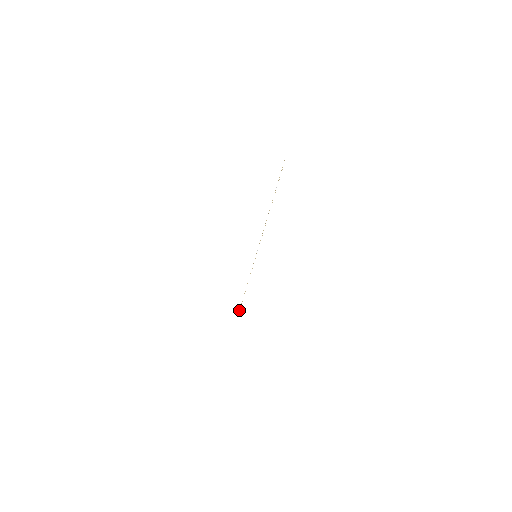
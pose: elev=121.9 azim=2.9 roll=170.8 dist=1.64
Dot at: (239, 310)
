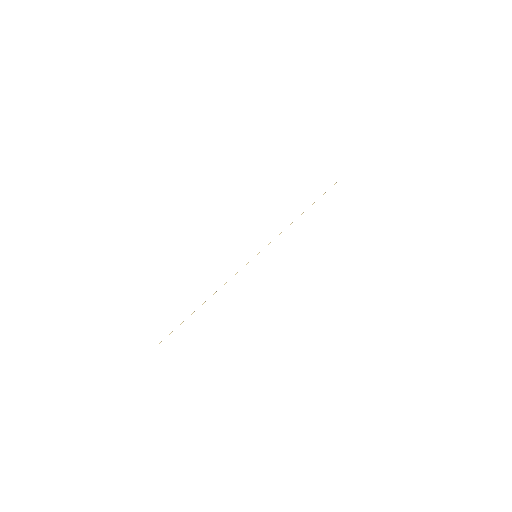
Dot at: (159, 343)
